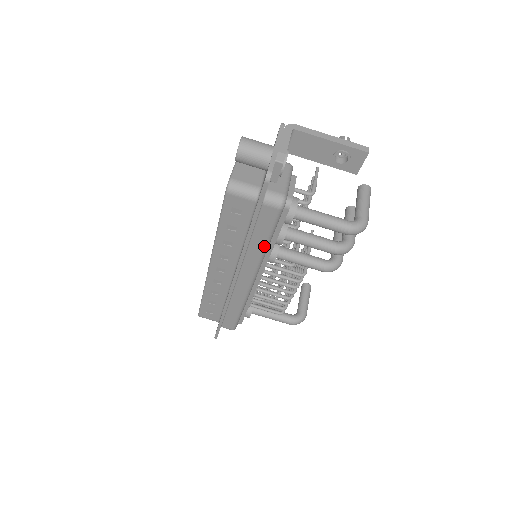
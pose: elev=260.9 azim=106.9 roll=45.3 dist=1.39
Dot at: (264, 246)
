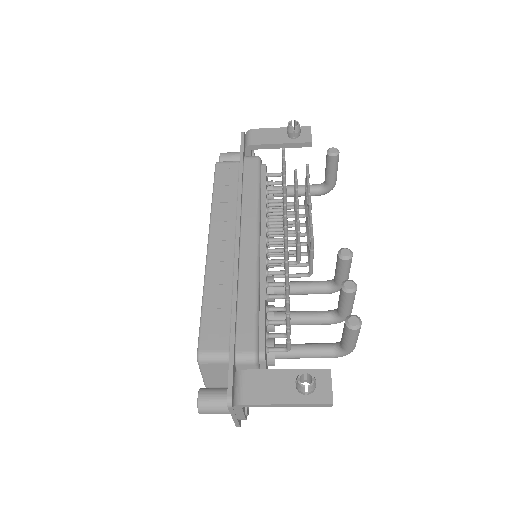
Dot at: occluded
